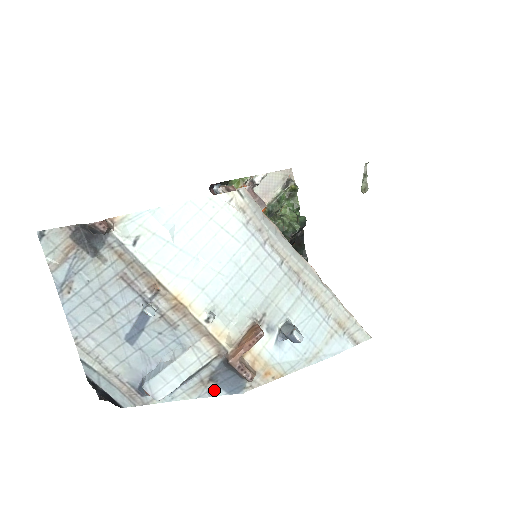
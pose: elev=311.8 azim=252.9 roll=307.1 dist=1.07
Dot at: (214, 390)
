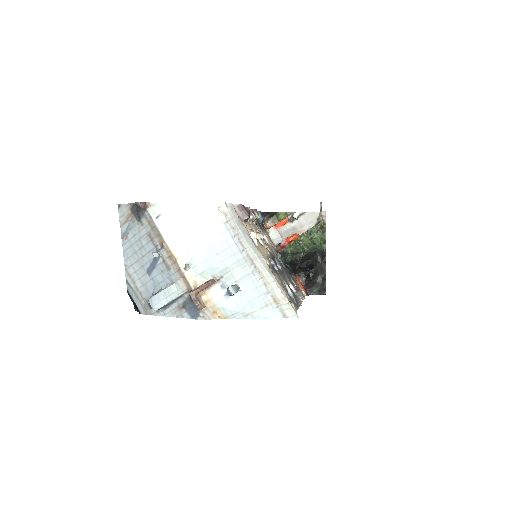
Dot at: (185, 314)
